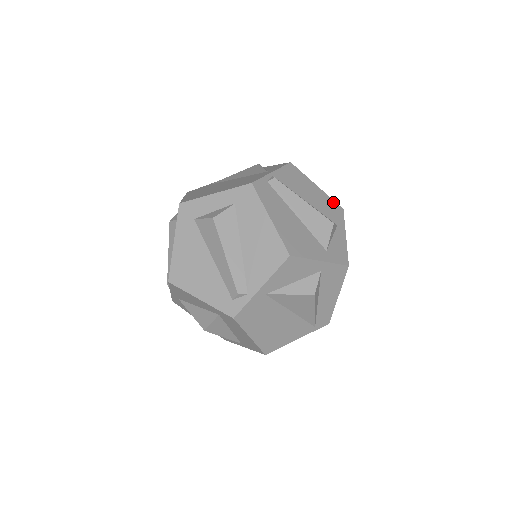
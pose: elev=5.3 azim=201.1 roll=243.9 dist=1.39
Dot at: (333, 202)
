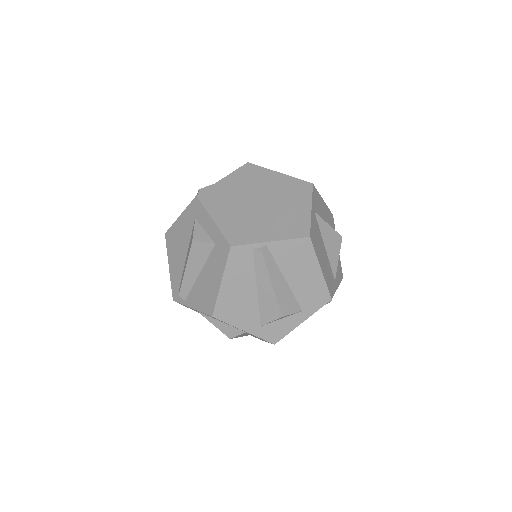
Dot at: (325, 289)
